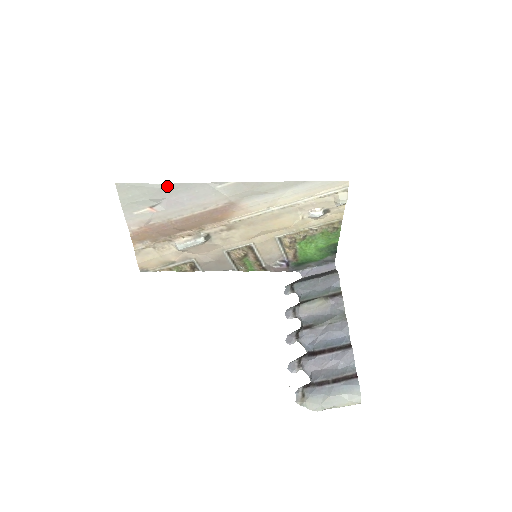
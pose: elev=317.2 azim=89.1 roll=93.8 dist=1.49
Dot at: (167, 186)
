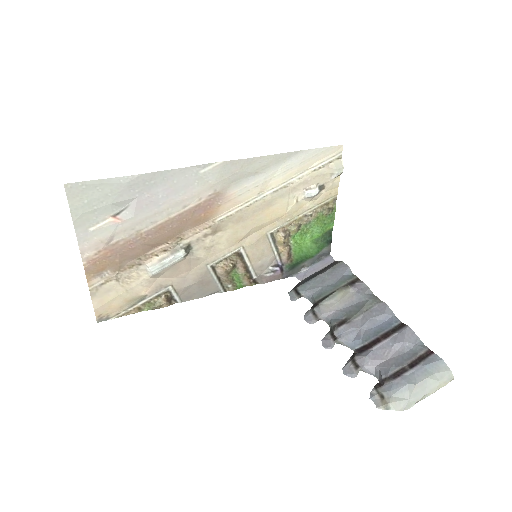
Dot at: (137, 178)
